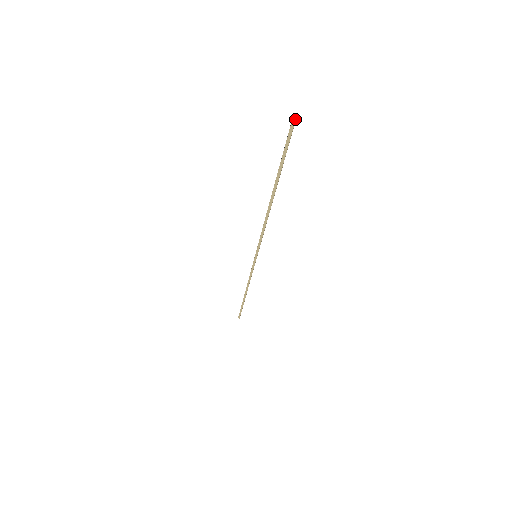
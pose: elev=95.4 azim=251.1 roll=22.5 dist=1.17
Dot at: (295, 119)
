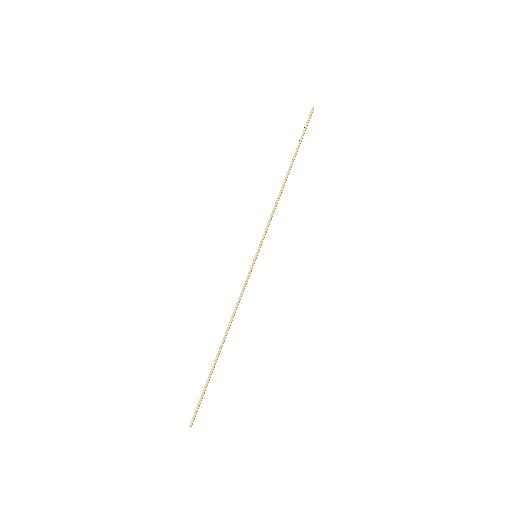
Dot at: occluded
